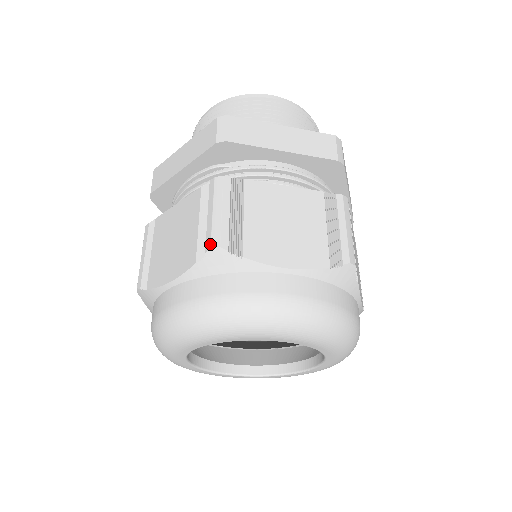
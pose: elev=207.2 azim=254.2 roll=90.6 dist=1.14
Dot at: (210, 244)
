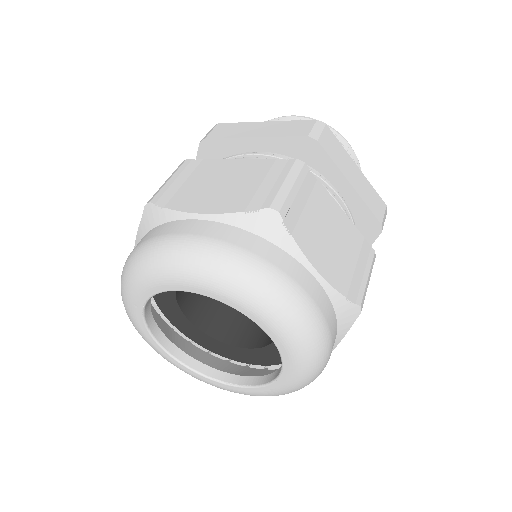
Dot at: (147, 203)
